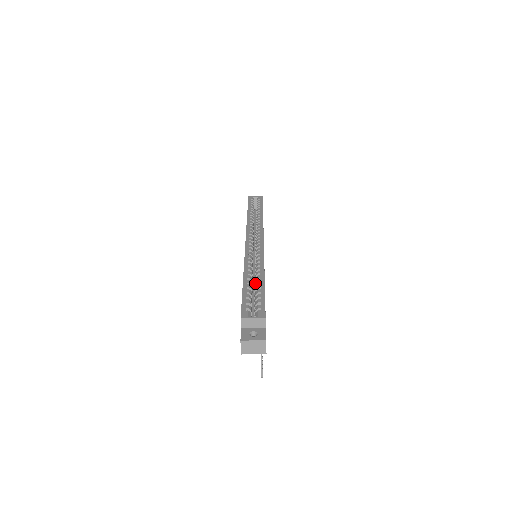
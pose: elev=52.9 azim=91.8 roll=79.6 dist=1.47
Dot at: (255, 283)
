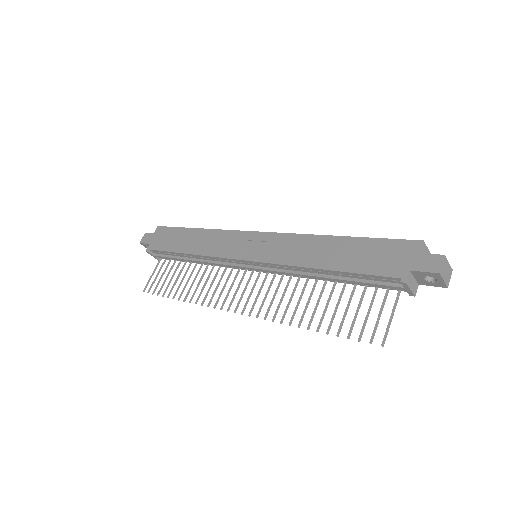
Dot at: occluded
